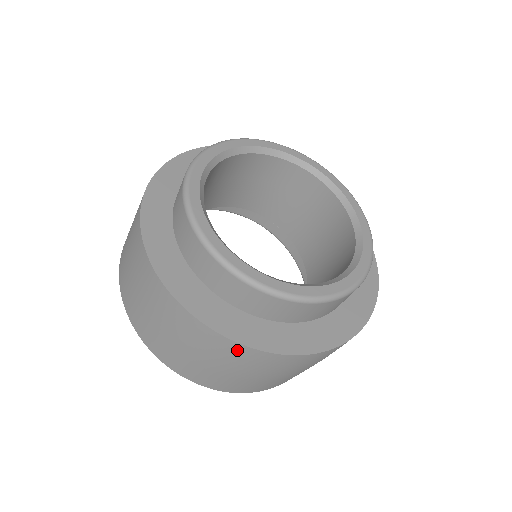
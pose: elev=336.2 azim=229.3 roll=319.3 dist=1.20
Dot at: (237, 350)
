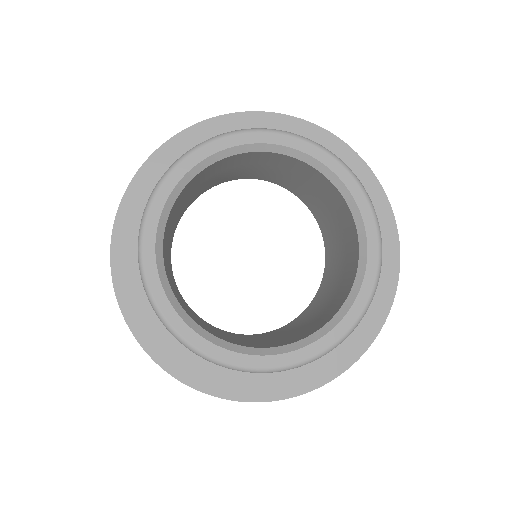
Dot at: occluded
